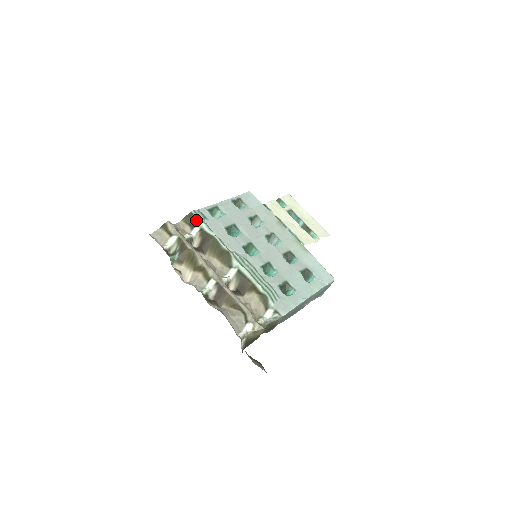
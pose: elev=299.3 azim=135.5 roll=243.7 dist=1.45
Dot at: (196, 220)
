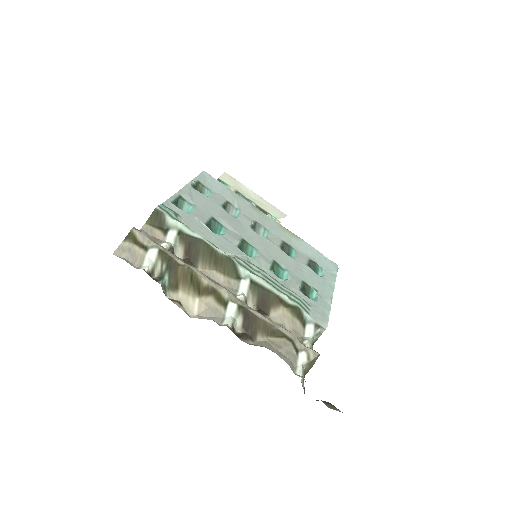
Dot at: (167, 219)
